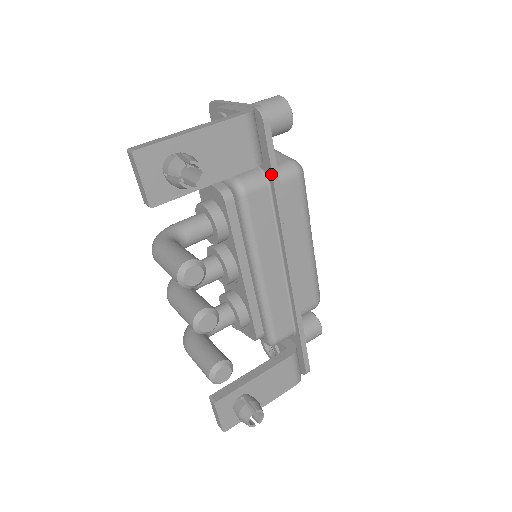
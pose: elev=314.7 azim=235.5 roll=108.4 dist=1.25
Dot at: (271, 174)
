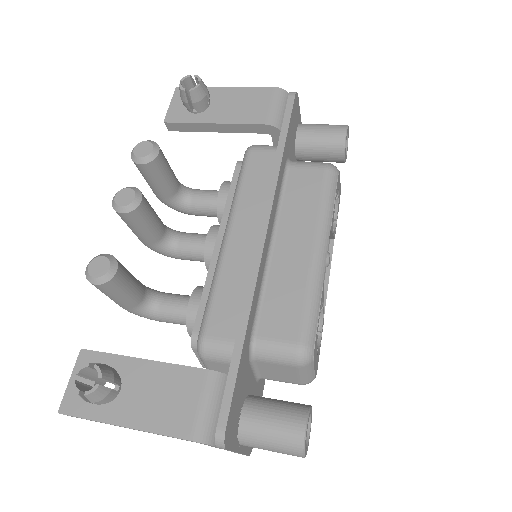
Dot at: (280, 136)
